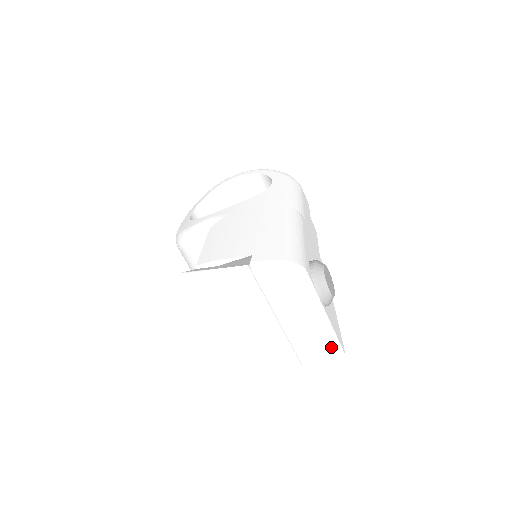
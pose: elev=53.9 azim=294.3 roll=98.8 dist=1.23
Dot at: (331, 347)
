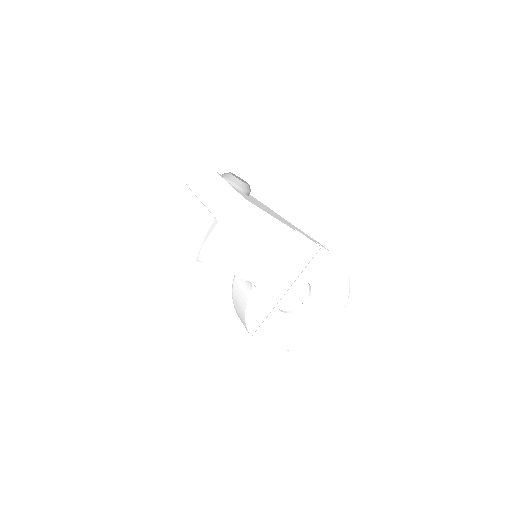
Dot at: (230, 194)
